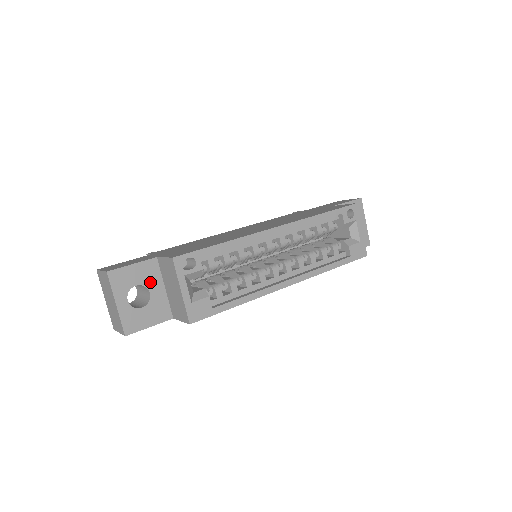
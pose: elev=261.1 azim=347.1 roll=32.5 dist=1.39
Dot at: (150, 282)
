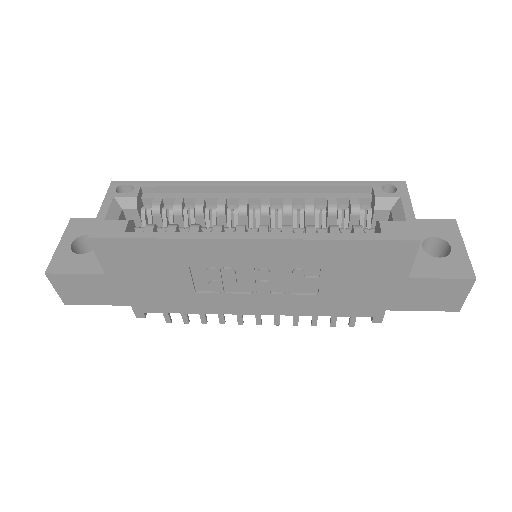
Dot at: occluded
